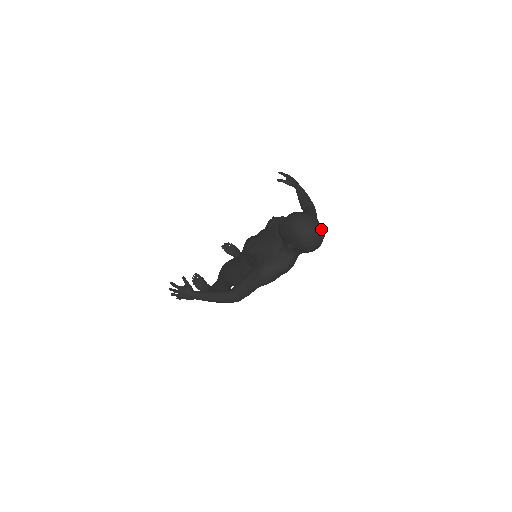
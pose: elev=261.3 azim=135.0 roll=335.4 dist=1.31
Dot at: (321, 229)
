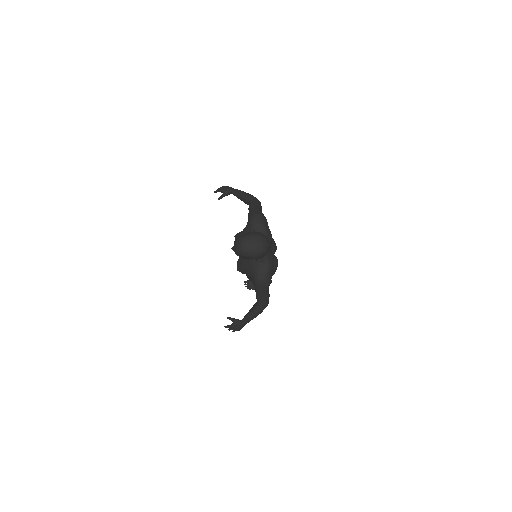
Dot at: (257, 237)
